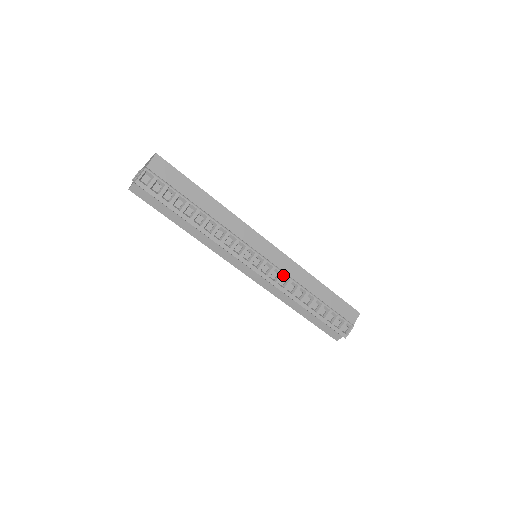
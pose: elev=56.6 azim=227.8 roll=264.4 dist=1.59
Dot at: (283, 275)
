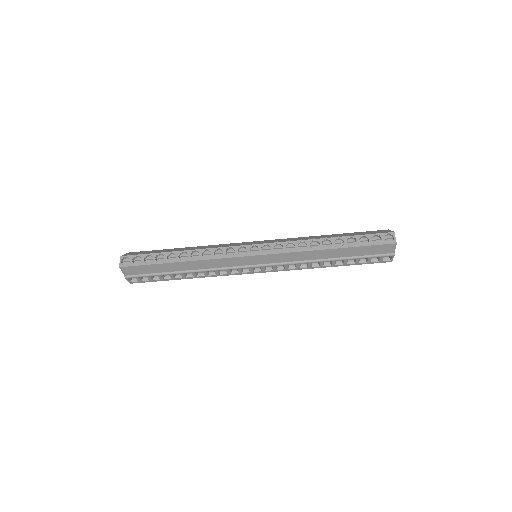
Dot at: (287, 265)
